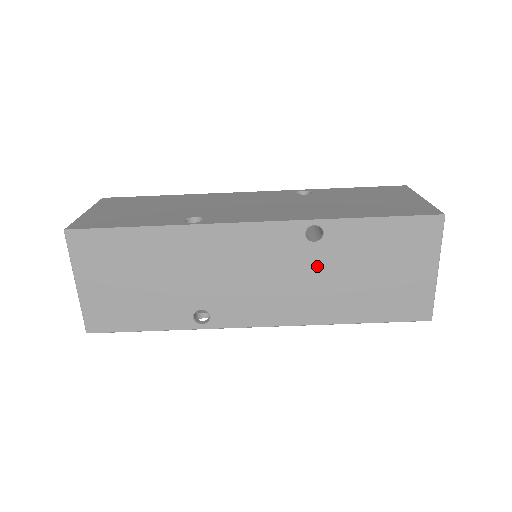
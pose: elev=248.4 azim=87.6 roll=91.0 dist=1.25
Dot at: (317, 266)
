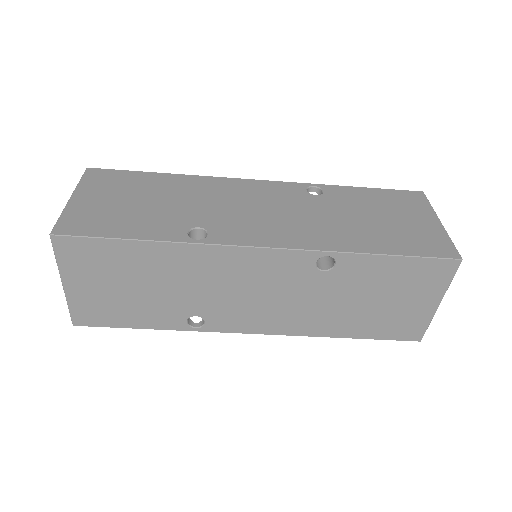
Dot at: (322, 291)
